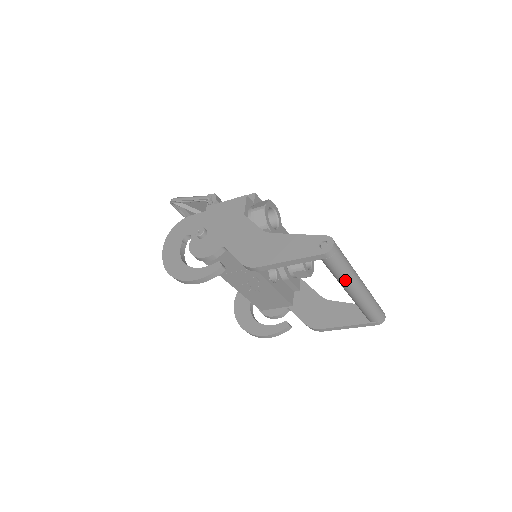
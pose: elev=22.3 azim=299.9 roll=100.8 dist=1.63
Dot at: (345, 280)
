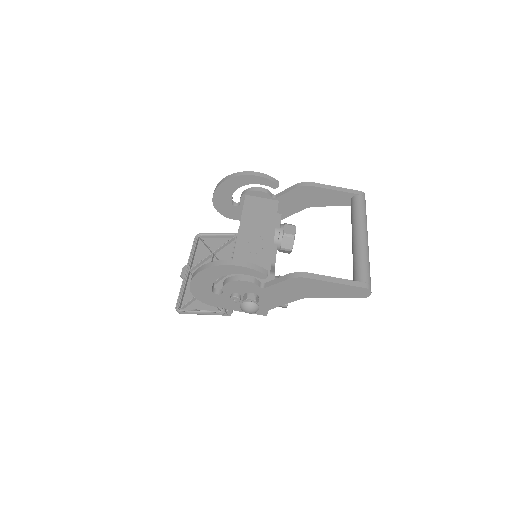
Dot at: (363, 218)
